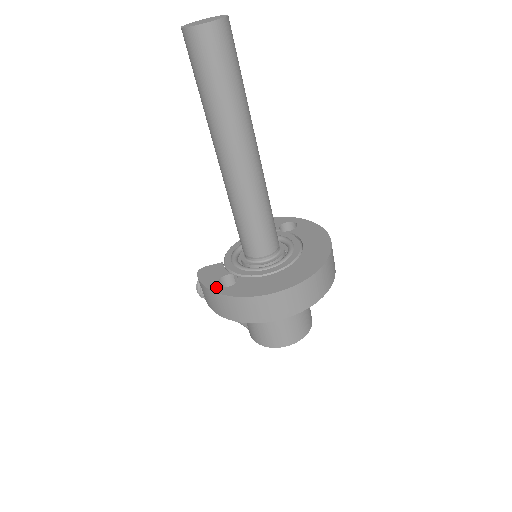
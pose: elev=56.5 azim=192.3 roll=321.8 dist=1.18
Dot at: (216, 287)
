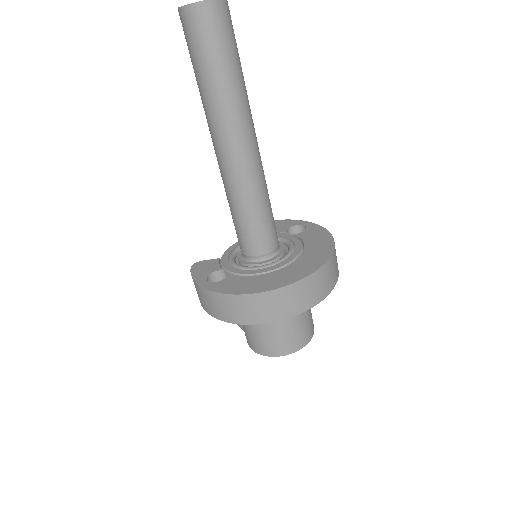
Dot at: (203, 281)
